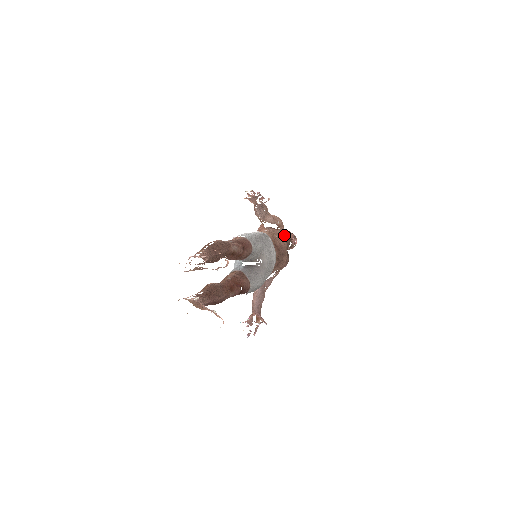
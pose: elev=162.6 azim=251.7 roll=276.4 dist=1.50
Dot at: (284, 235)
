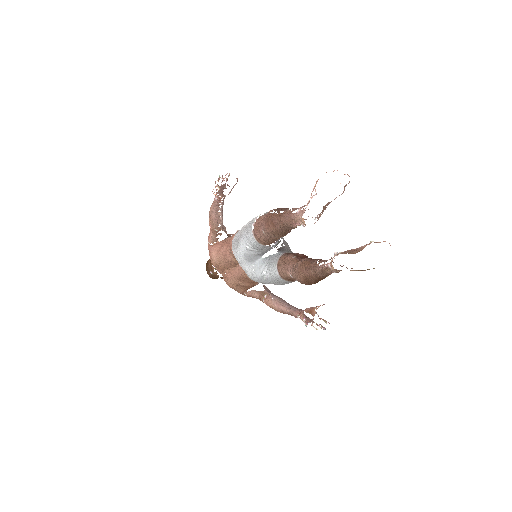
Dot at: occluded
